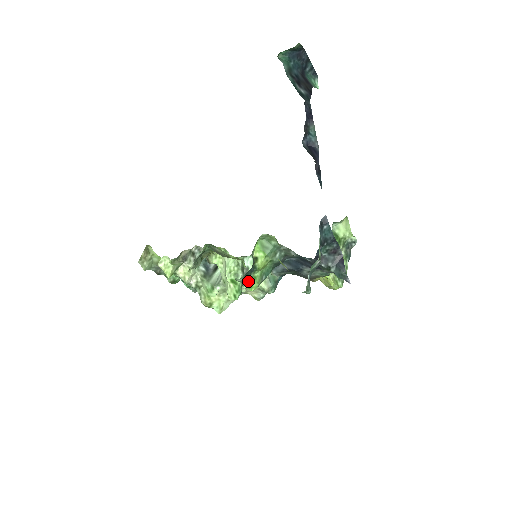
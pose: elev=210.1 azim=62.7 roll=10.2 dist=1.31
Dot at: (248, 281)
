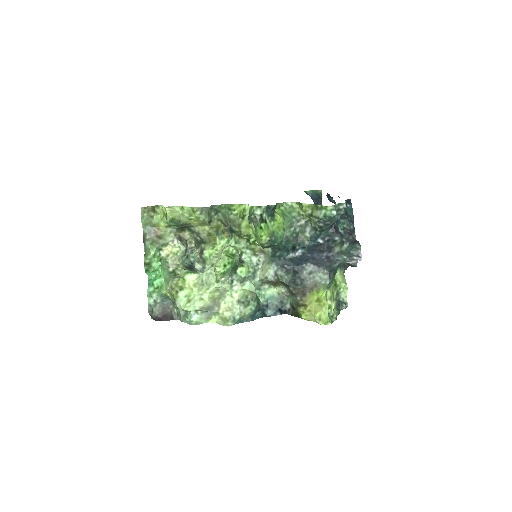
Dot at: (262, 223)
